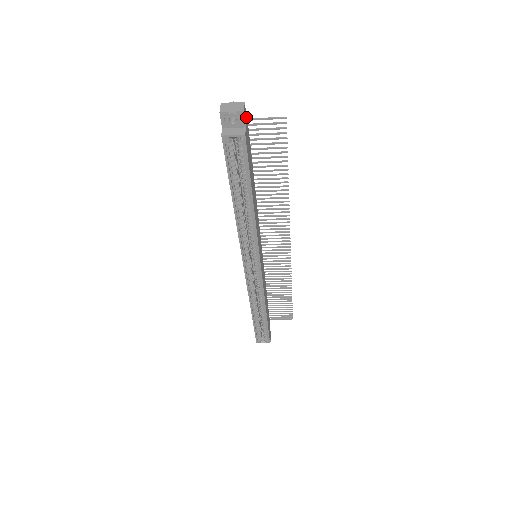
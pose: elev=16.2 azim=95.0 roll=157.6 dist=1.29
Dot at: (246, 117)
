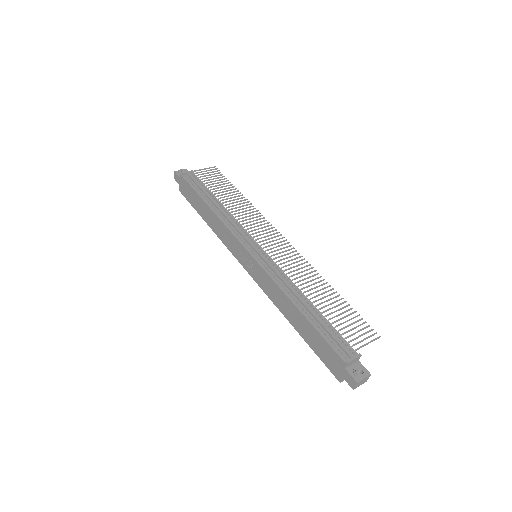
Dot at: (361, 364)
